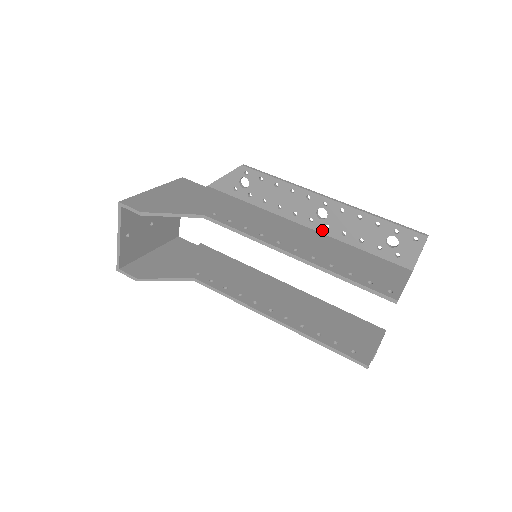
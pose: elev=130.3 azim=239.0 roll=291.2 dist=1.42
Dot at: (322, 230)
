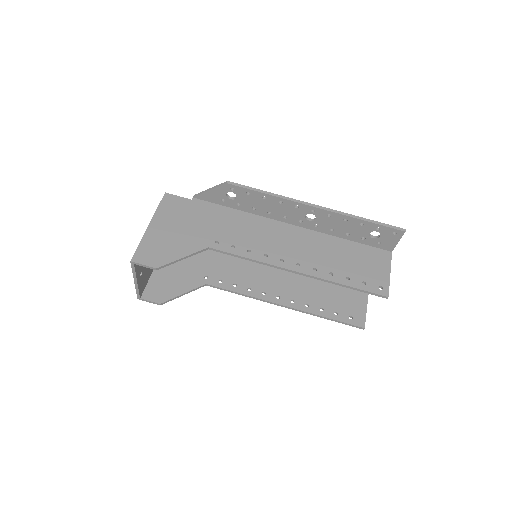
Dot at: (311, 228)
